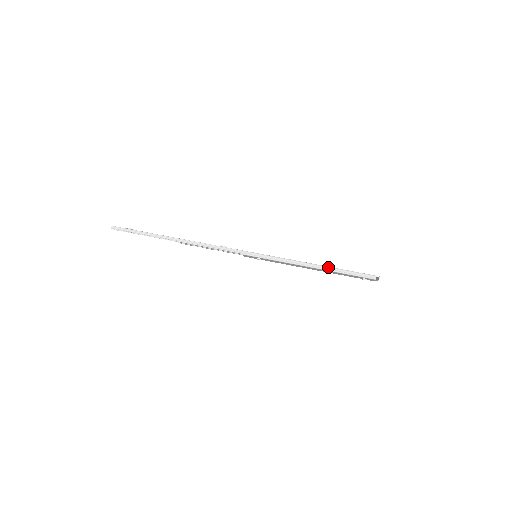
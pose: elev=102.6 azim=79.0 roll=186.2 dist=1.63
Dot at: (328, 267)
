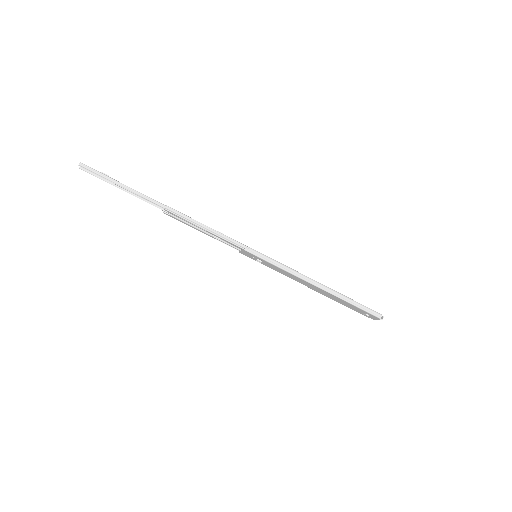
Dot at: (336, 291)
